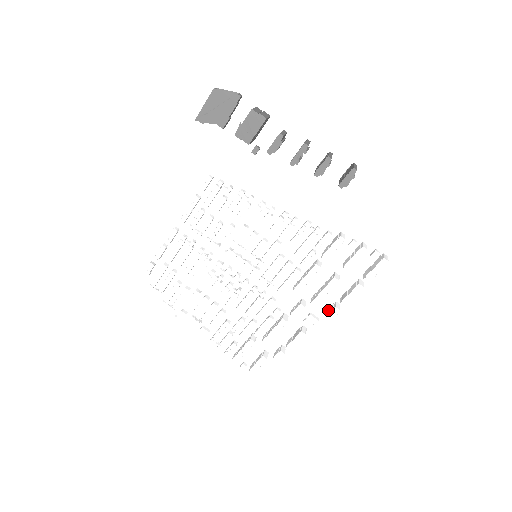
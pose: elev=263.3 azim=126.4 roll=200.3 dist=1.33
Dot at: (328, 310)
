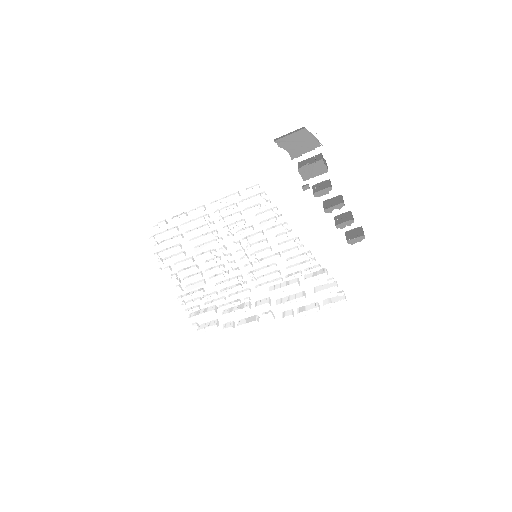
Dot at: (283, 312)
